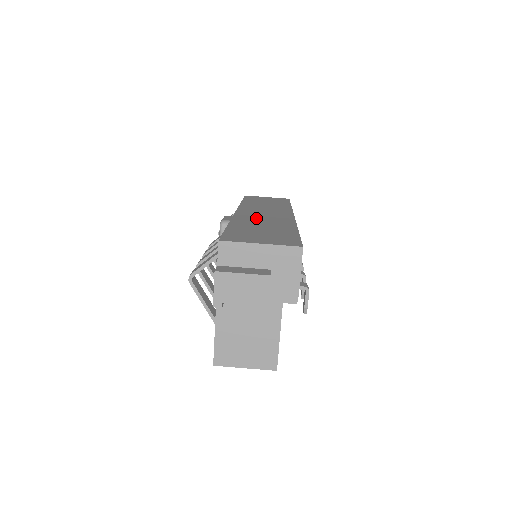
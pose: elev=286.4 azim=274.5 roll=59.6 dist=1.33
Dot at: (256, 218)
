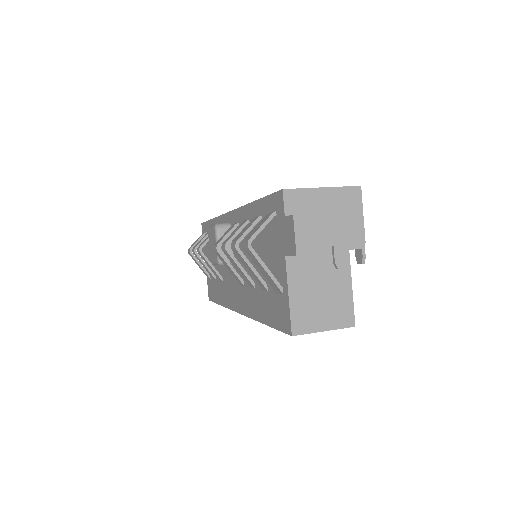
Dot at: occluded
